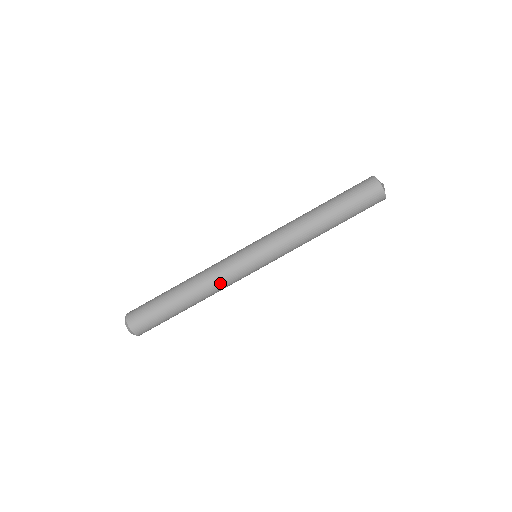
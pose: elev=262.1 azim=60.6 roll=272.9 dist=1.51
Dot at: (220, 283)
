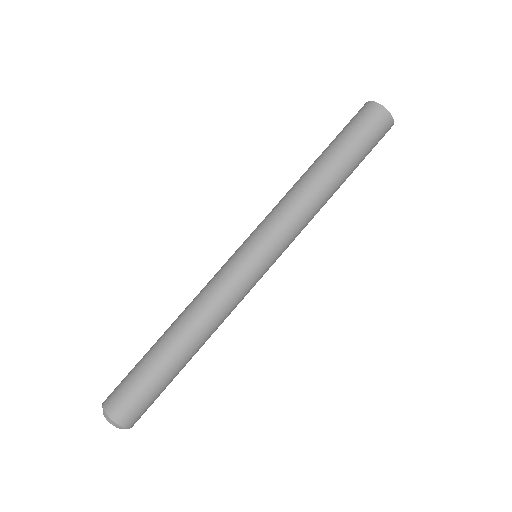
Dot at: (222, 309)
